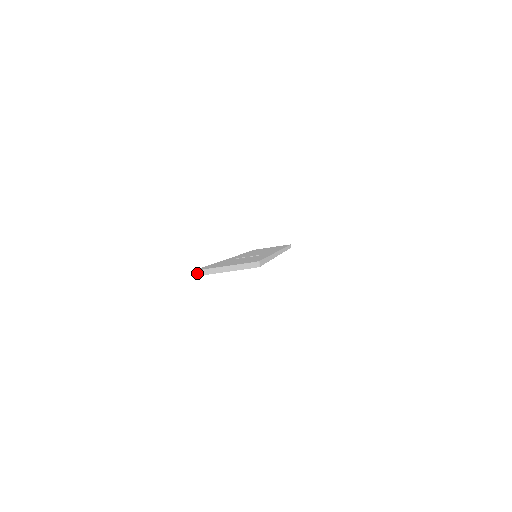
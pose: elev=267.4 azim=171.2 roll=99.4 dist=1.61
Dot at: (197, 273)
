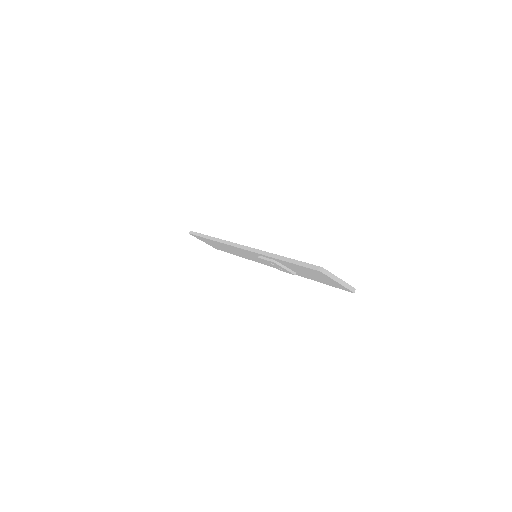
Dot at: (325, 271)
